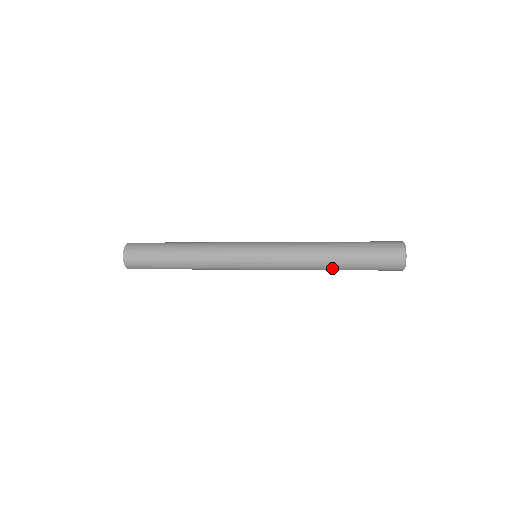
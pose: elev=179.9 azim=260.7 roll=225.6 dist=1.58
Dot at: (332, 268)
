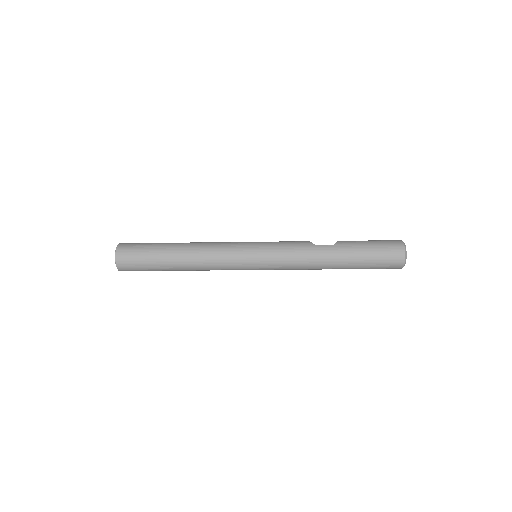
Dot at: occluded
